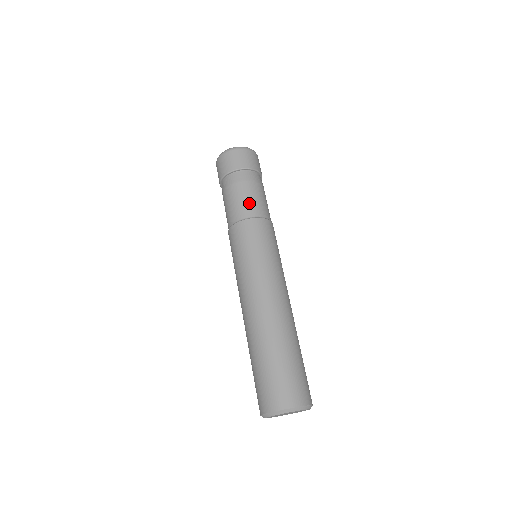
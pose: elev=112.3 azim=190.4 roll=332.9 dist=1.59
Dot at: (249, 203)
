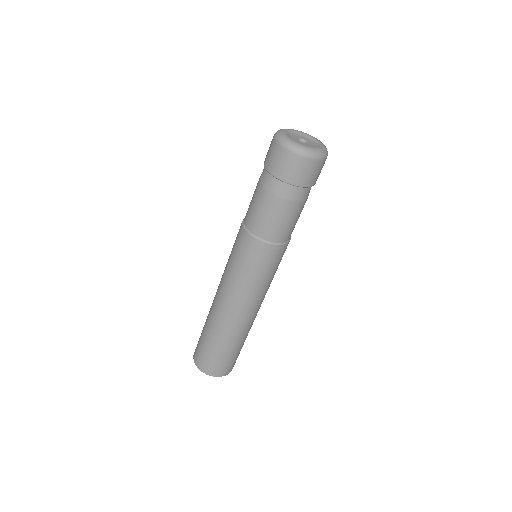
Dot at: occluded
